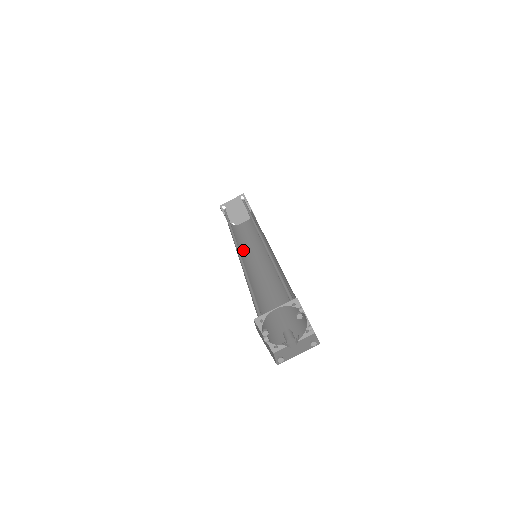
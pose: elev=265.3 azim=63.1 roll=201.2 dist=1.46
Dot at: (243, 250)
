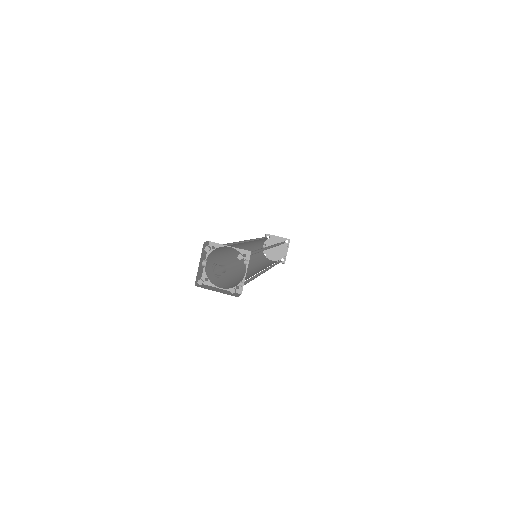
Dot at: (253, 260)
